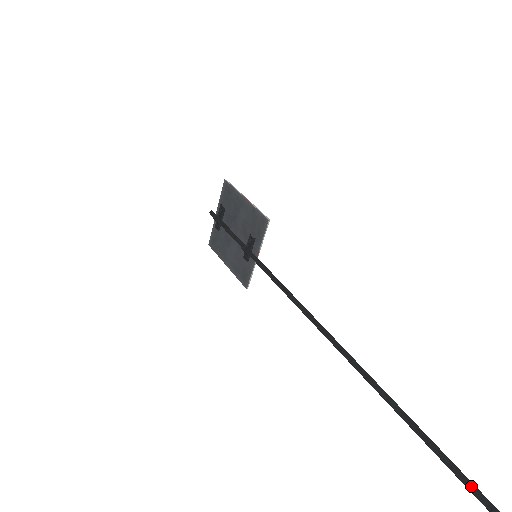
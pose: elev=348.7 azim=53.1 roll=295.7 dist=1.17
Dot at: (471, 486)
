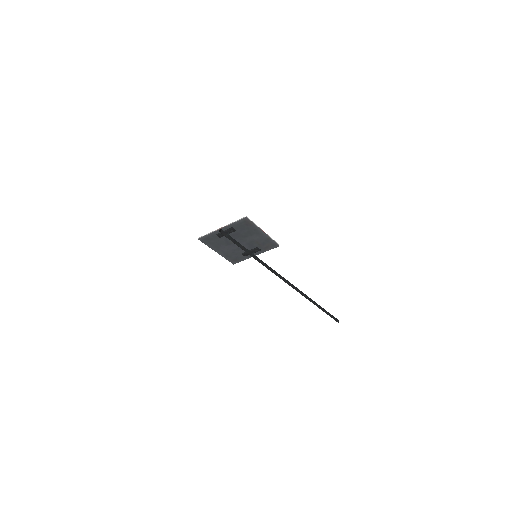
Dot at: (333, 317)
